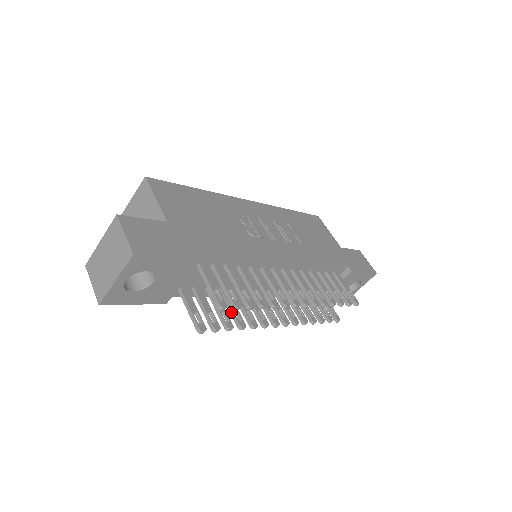
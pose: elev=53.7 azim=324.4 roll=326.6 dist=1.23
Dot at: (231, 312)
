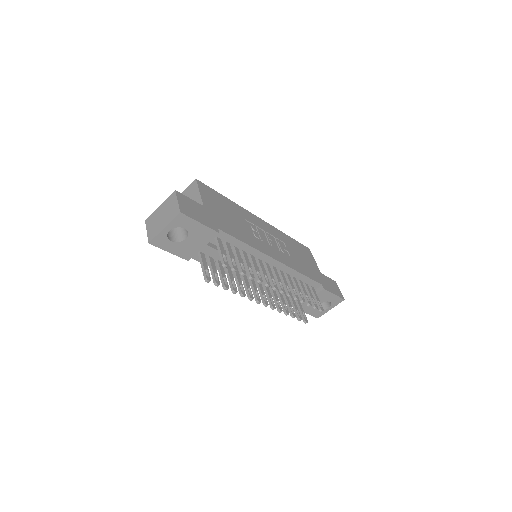
Dot at: (230, 281)
